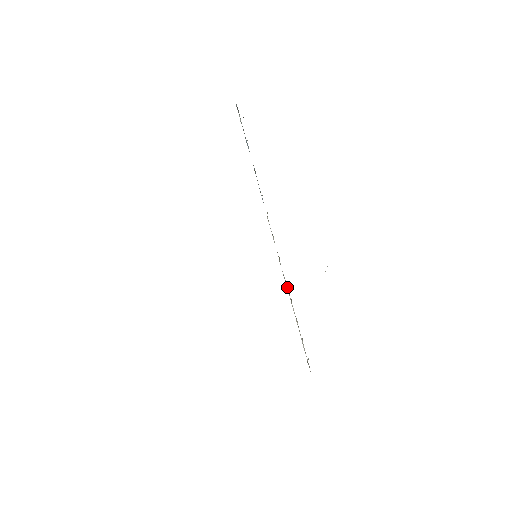
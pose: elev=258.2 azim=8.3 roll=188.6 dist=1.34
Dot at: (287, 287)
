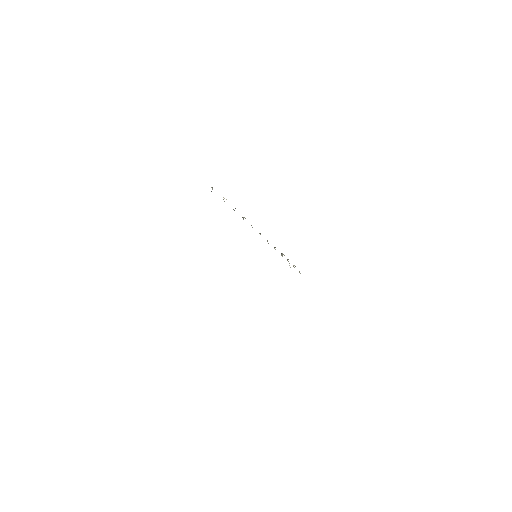
Dot at: occluded
